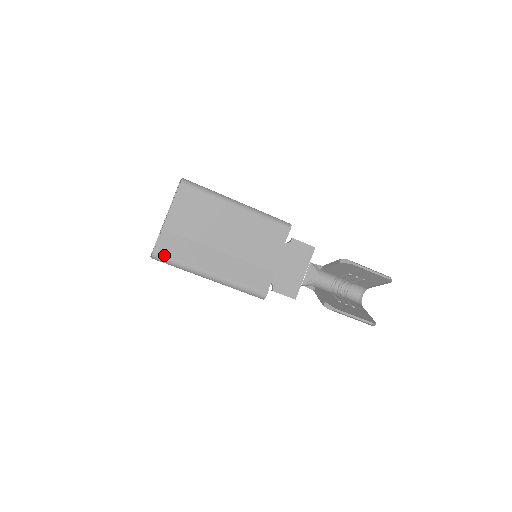
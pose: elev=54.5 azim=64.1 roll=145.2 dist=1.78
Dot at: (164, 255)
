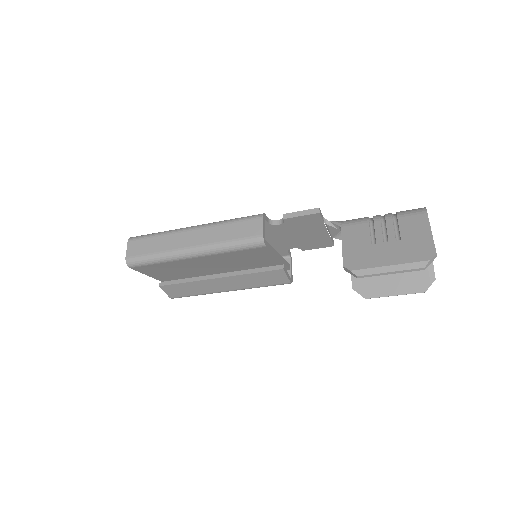
Dot at: (180, 297)
